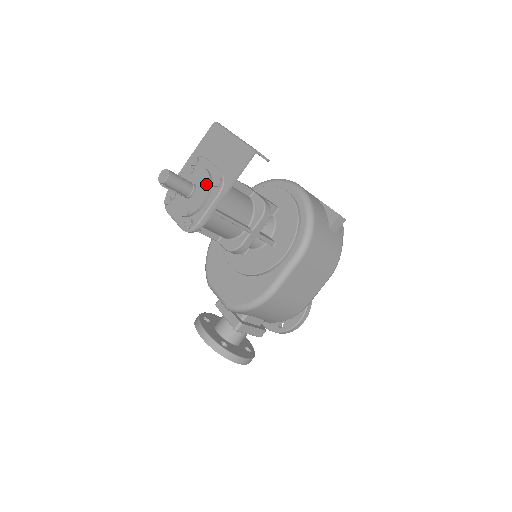
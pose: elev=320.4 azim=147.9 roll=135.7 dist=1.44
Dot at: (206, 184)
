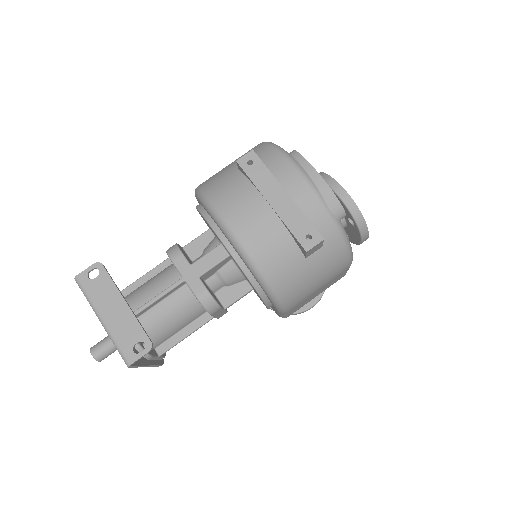
Dot at: occluded
